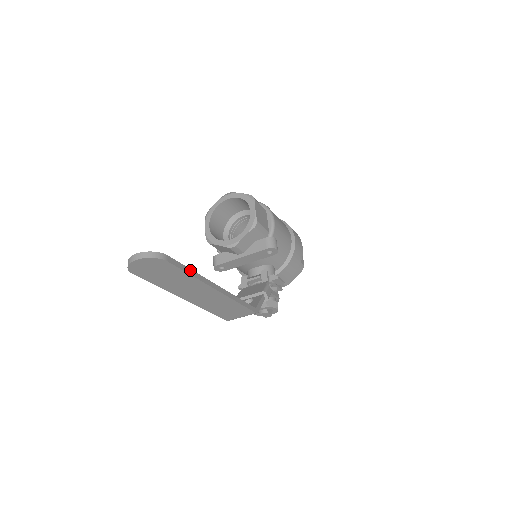
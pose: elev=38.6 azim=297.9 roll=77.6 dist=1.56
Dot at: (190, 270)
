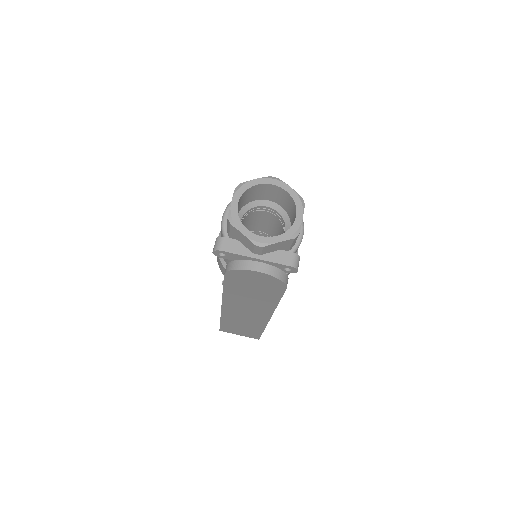
Dot at: occluded
